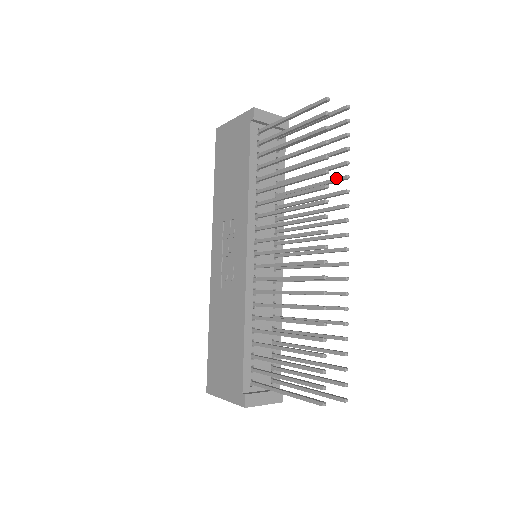
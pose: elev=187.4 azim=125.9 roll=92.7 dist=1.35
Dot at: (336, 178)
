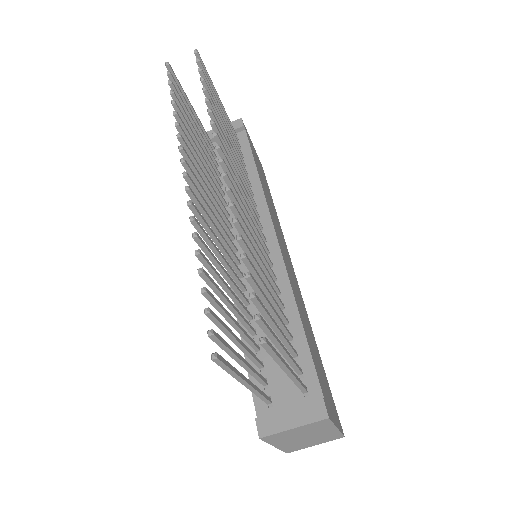
Dot at: occluded
